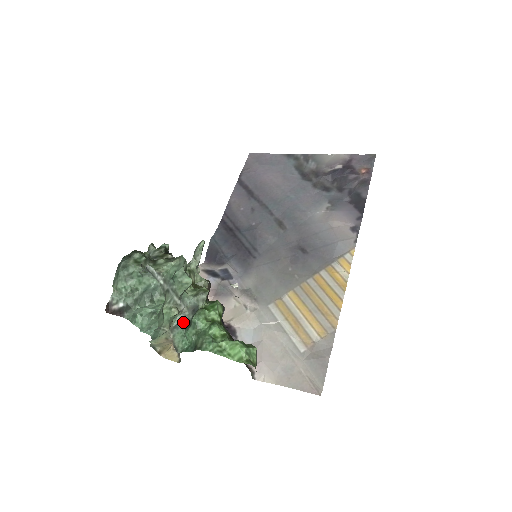
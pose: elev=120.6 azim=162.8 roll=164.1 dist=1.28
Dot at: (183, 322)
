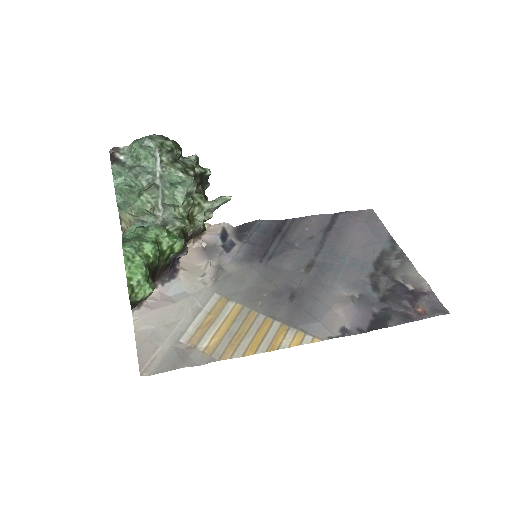
Dot at: (150, 224)
